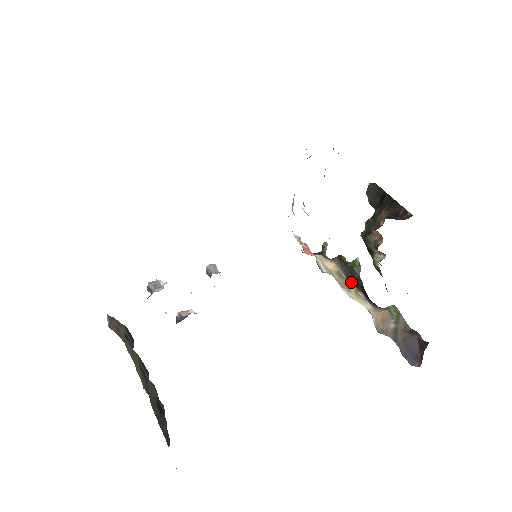
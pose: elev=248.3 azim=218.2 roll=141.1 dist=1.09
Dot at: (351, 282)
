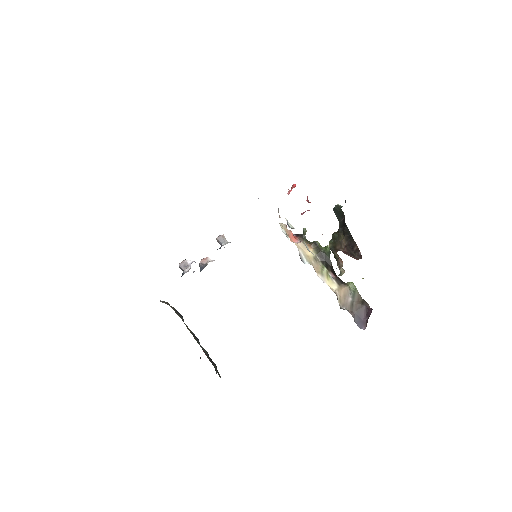
Dot at: (324, 265)
